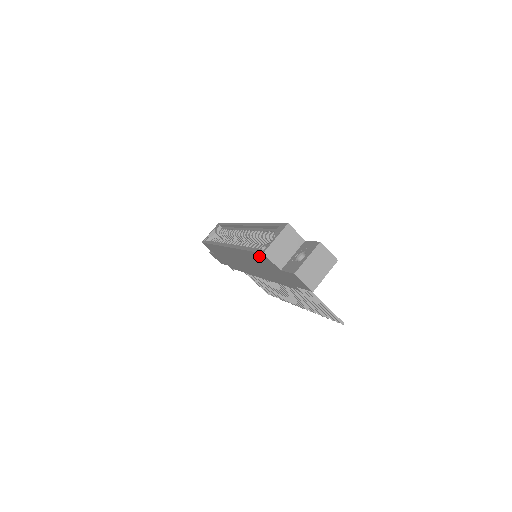
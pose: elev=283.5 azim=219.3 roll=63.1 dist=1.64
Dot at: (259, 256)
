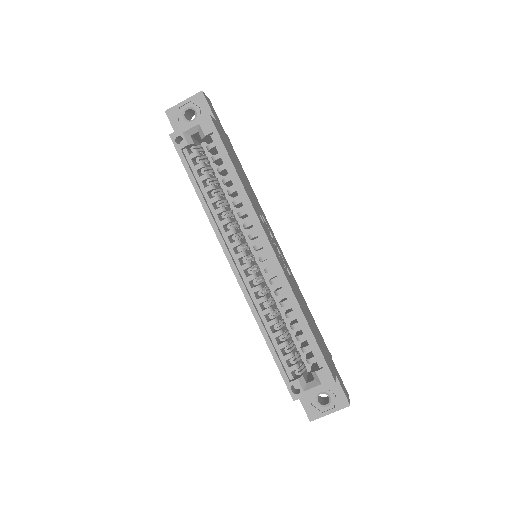
Dot at: (283, 374)
